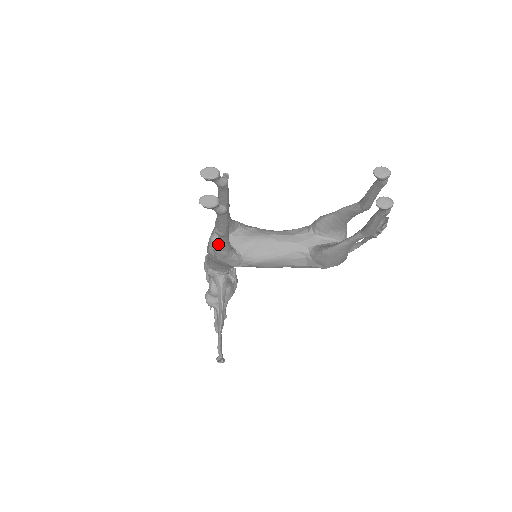
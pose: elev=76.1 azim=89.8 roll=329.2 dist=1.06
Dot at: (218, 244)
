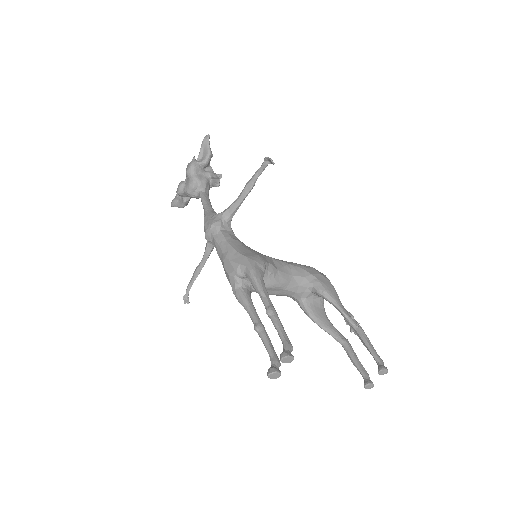
Dot at: occluded
